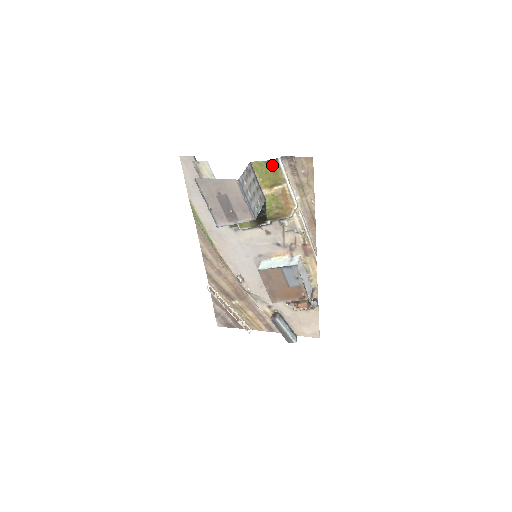
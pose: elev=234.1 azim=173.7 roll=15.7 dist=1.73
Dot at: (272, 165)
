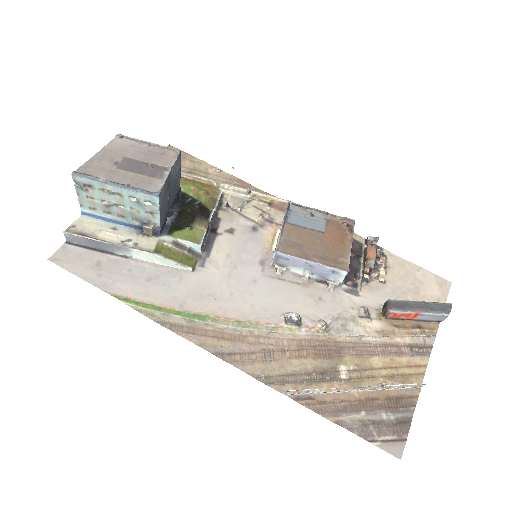
Dot at: occluded
